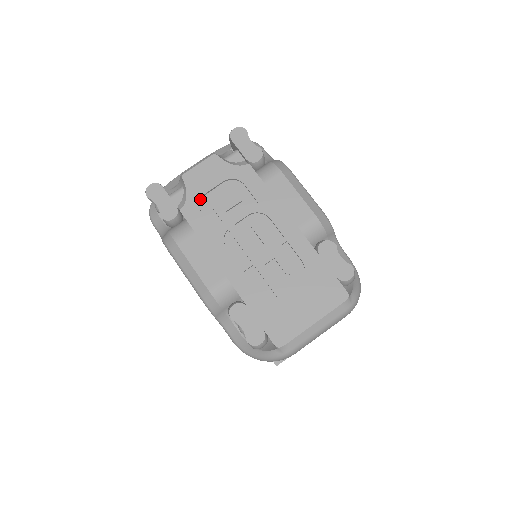
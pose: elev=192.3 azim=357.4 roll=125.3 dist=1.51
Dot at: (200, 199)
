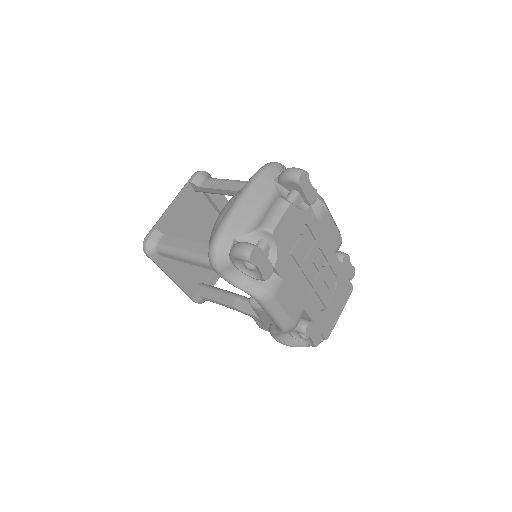
Dot at: (286, 251)
